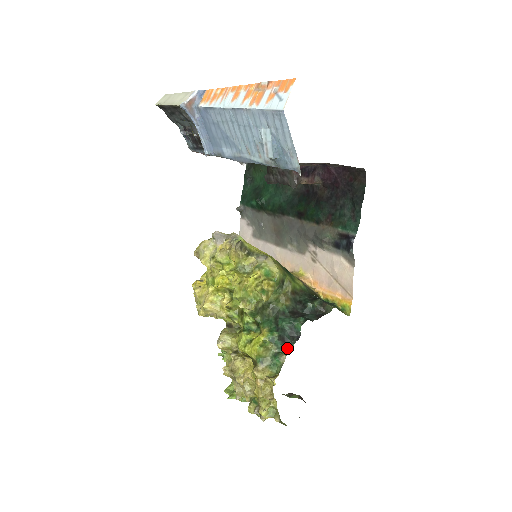
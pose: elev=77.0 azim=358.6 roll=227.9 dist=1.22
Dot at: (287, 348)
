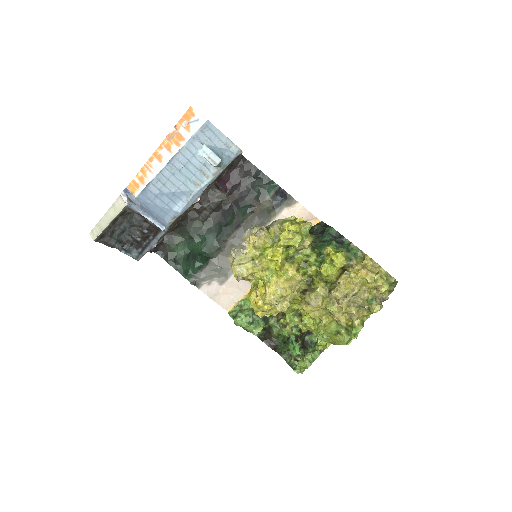
Dot at: (345, 244)
